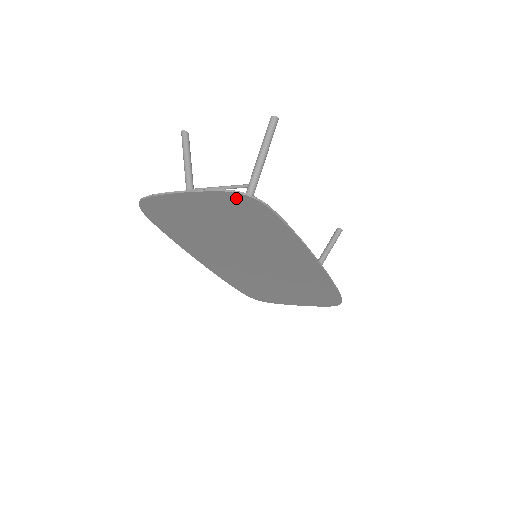
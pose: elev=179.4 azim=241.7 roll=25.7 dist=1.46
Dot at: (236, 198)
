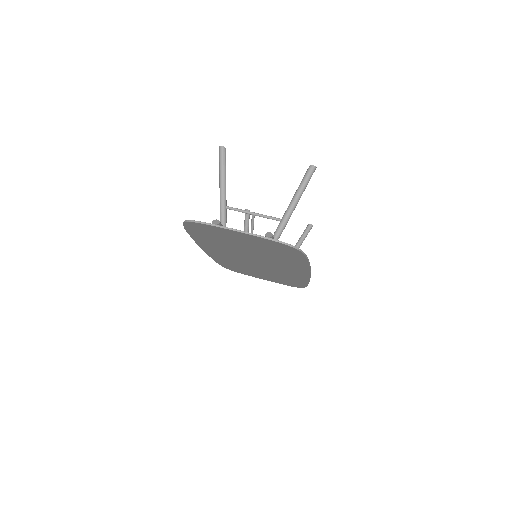
Dot at: (283, 246)
